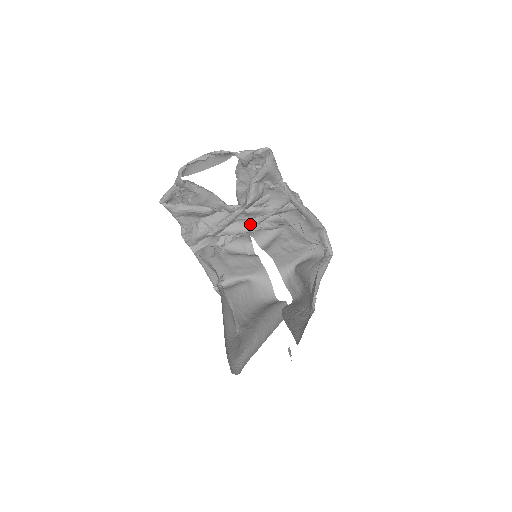
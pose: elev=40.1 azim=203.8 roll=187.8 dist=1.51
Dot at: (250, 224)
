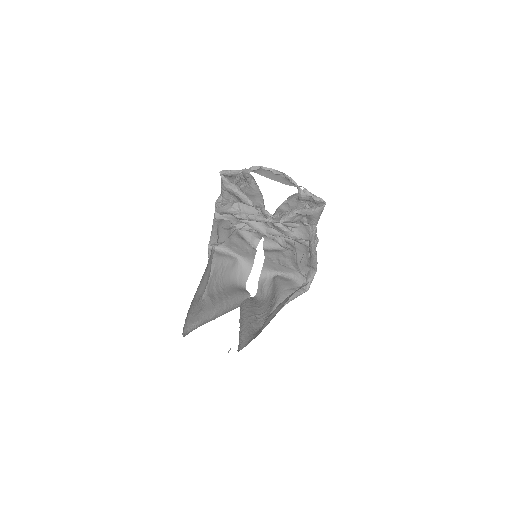
Dot at: (270, 231)
